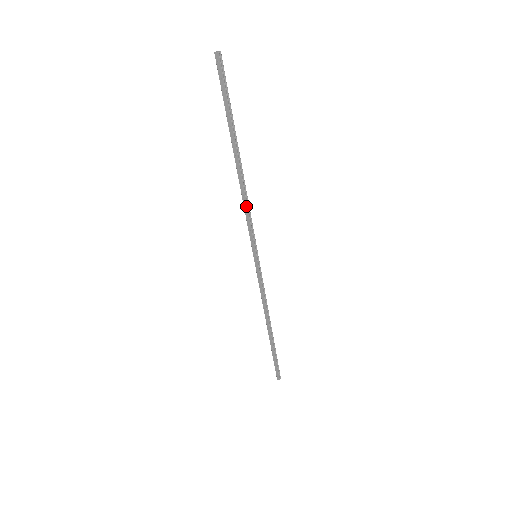
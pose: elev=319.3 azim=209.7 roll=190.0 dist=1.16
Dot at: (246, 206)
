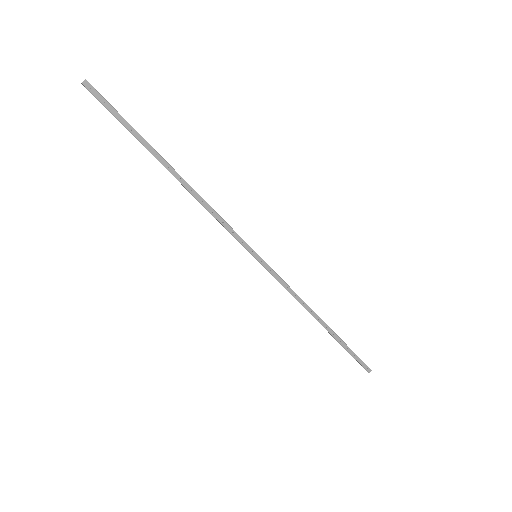
Dot at: (212, 210)
